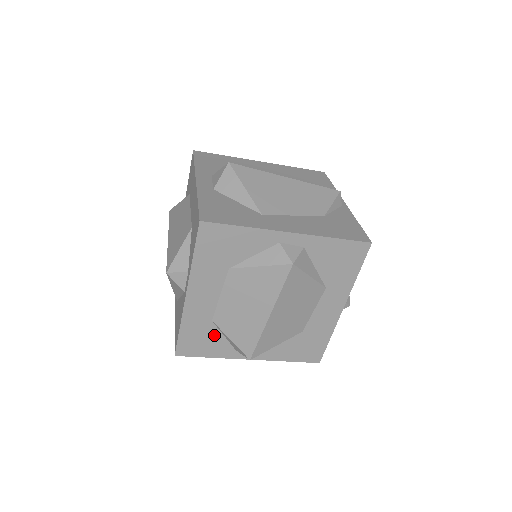
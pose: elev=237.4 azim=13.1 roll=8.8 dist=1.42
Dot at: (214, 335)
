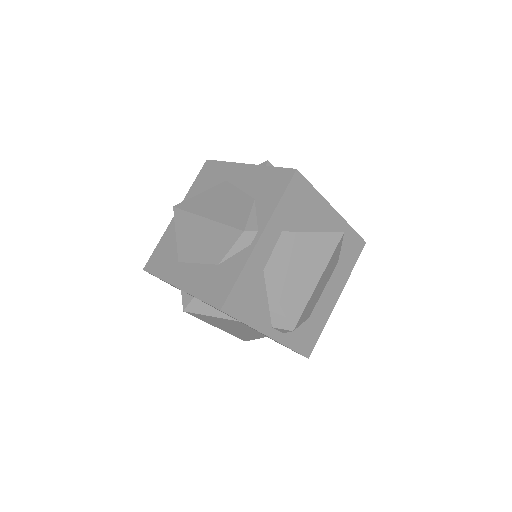
Dot at: occluded
